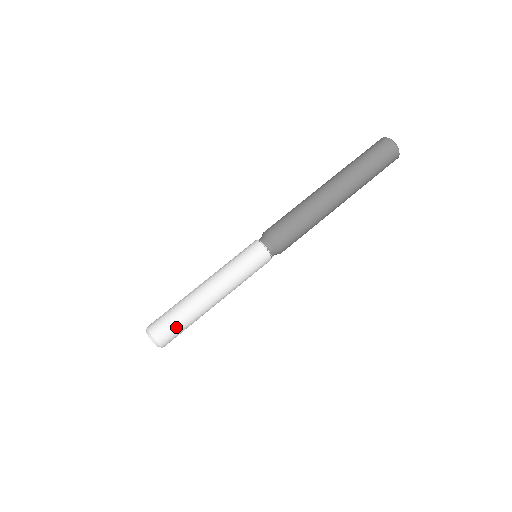
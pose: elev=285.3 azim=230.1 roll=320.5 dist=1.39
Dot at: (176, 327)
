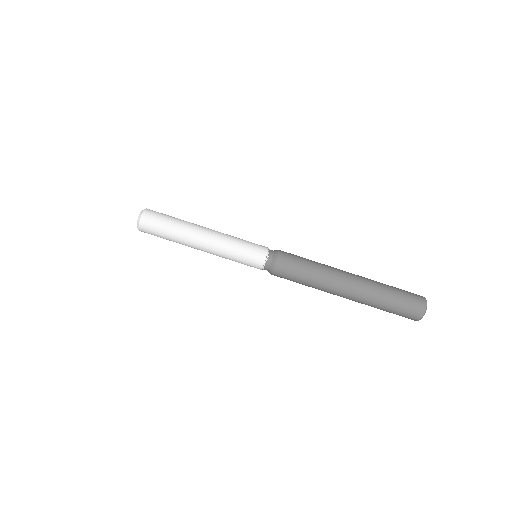
Dot at: (159, 235)
